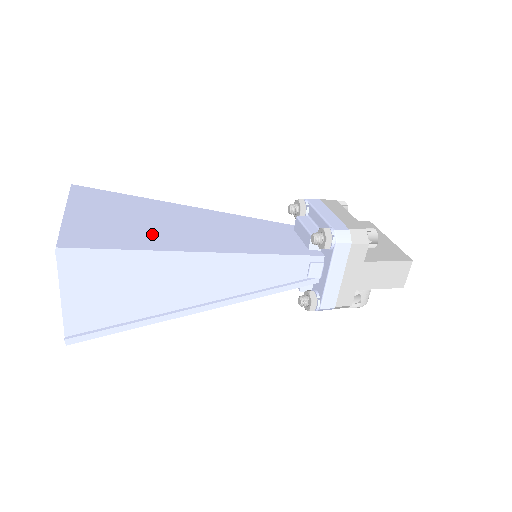
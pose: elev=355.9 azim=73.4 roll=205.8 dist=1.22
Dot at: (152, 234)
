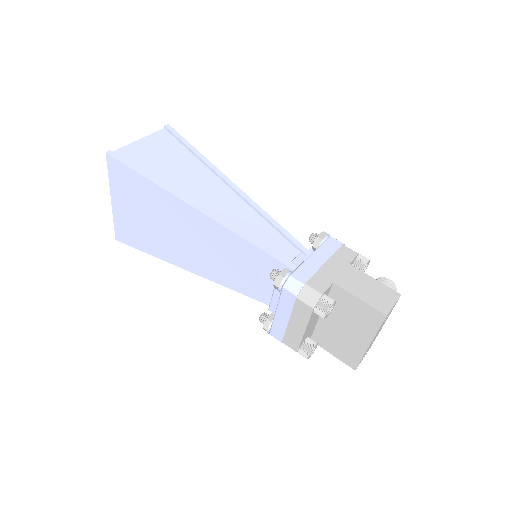
Dot at: (161, 243)
